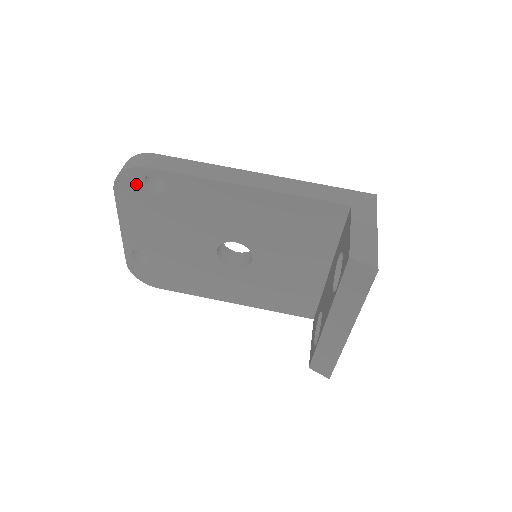
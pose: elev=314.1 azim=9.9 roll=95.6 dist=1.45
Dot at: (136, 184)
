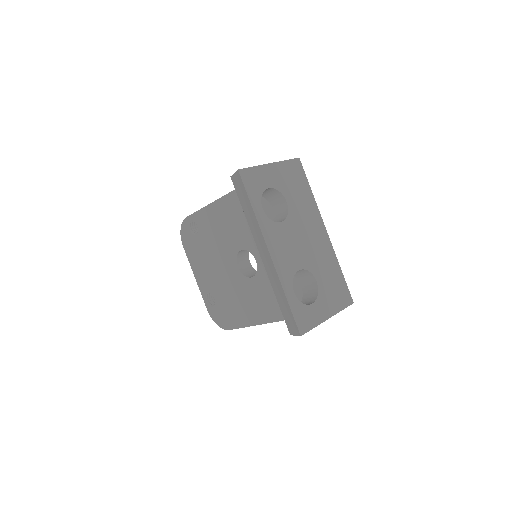
Dot at: (188, 233)
